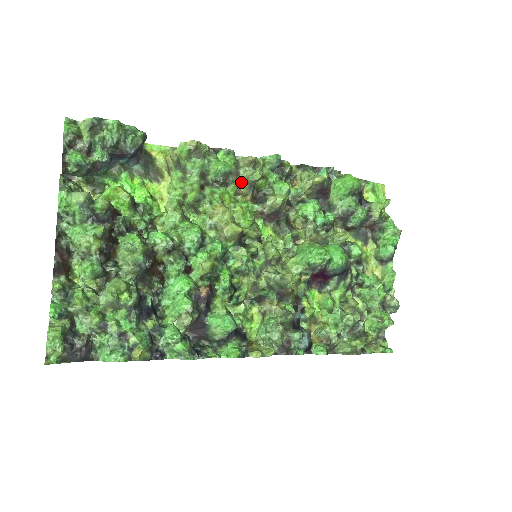
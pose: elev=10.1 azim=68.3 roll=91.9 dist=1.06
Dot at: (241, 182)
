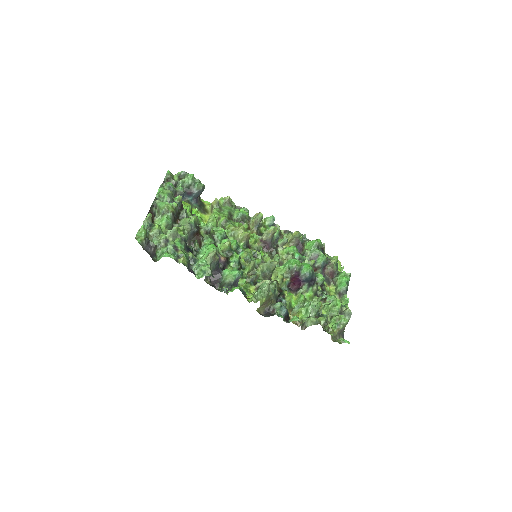
Dot at: (251, 225)
